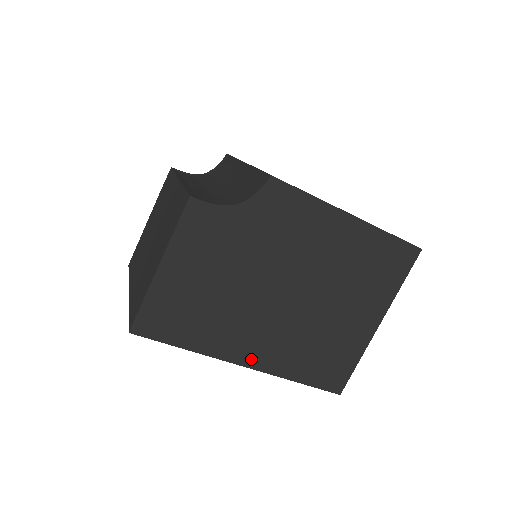
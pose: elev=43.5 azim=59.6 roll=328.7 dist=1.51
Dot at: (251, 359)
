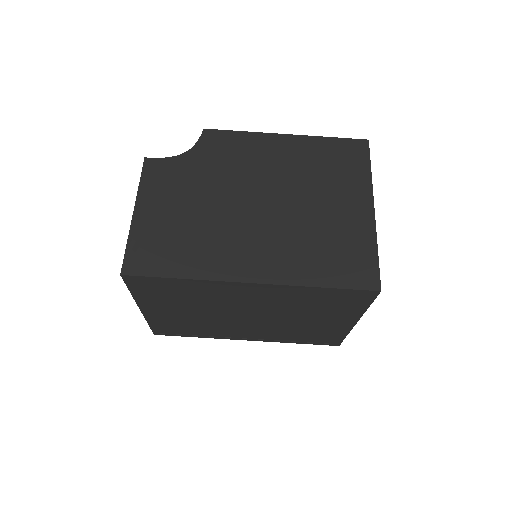
Dot at: (254, 273)
